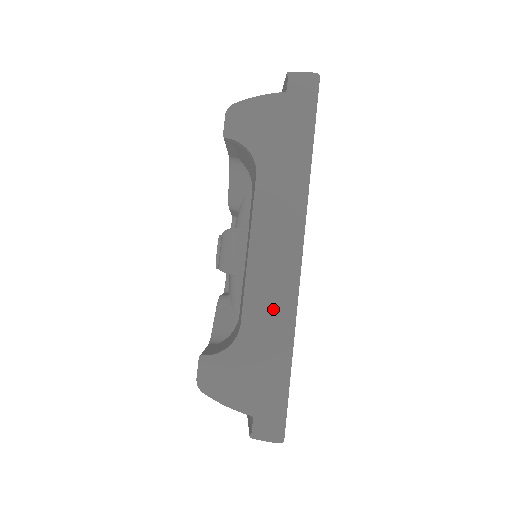
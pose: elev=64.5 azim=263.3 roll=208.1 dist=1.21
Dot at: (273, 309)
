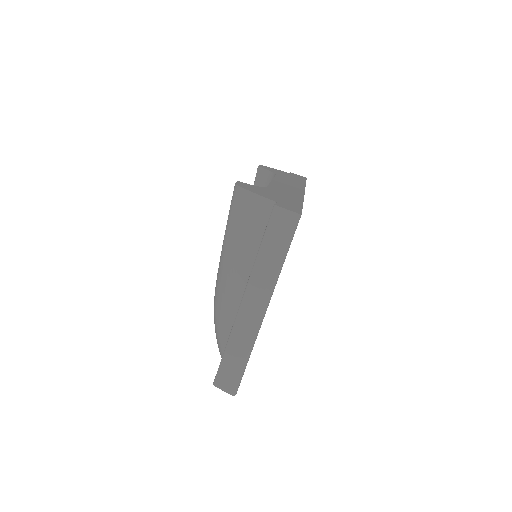
Dot at: (288, 192)
